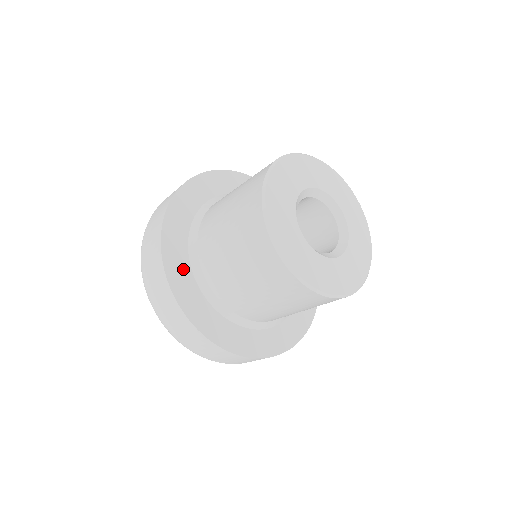
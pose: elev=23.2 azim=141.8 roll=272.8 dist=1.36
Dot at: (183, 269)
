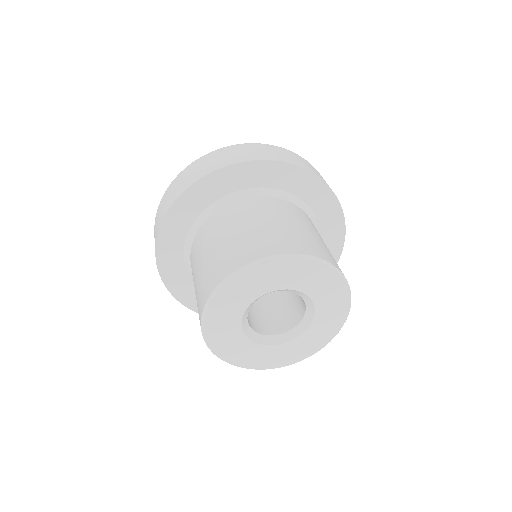
Dot at: occluded
